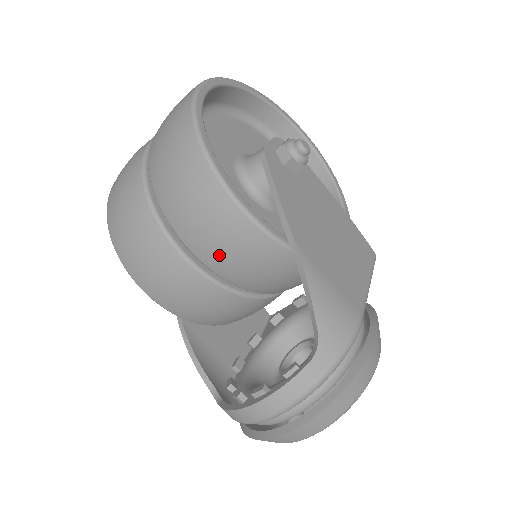
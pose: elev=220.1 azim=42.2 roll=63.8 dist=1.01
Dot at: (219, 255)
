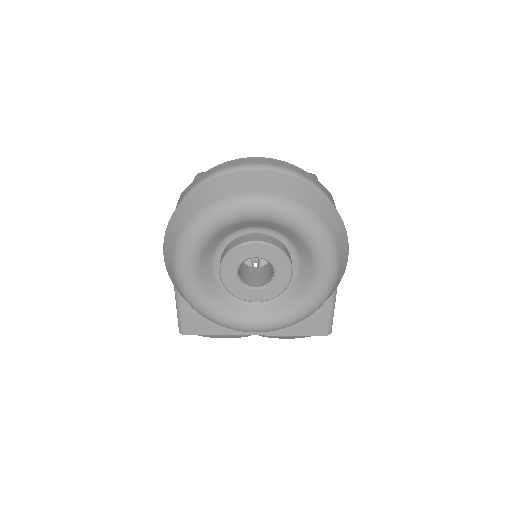
Dot at: occluded
